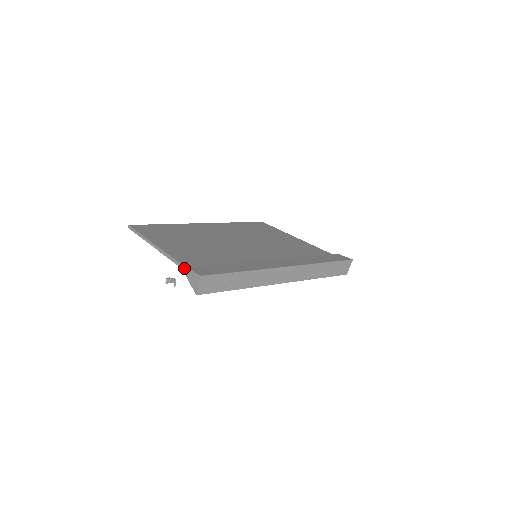
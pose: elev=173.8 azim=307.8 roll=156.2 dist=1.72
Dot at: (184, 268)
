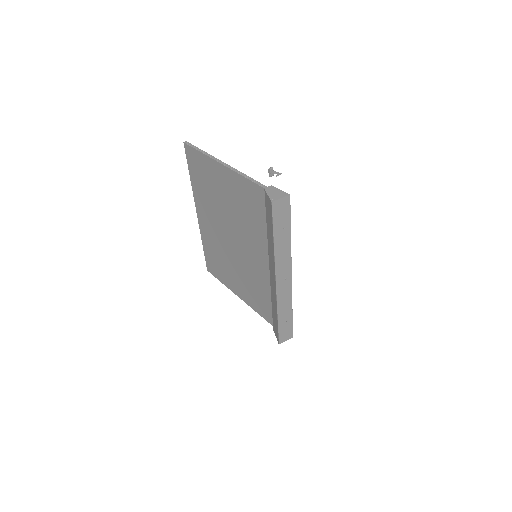
Dot at: (263, 185)
